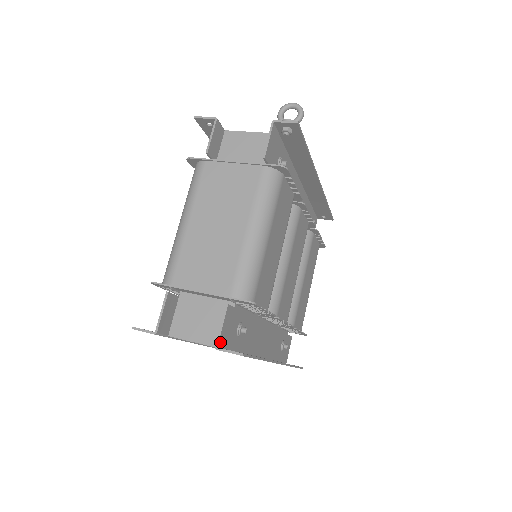
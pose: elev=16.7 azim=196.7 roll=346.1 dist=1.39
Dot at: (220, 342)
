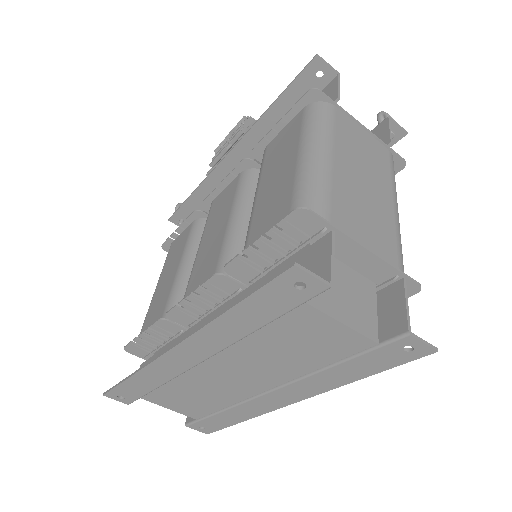
Dot at: (404, 327)
